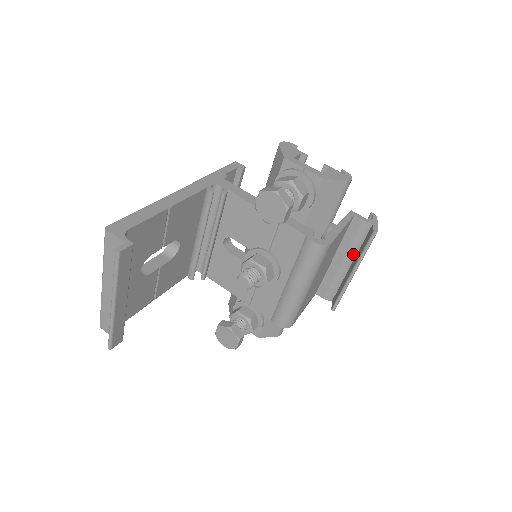
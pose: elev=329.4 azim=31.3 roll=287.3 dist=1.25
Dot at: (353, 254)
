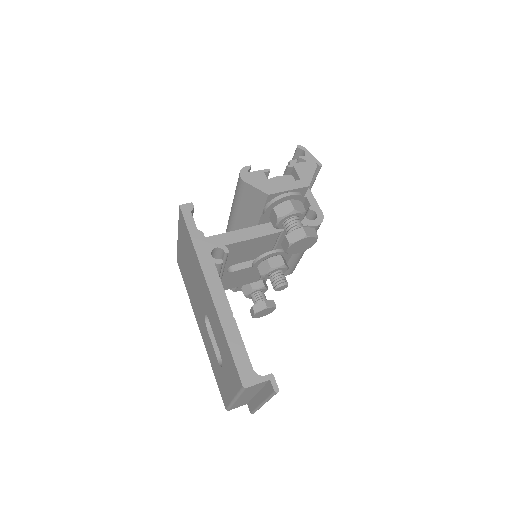
Dot at: occluded
